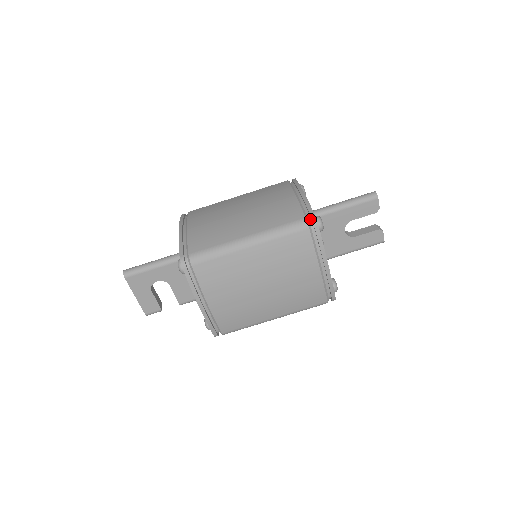
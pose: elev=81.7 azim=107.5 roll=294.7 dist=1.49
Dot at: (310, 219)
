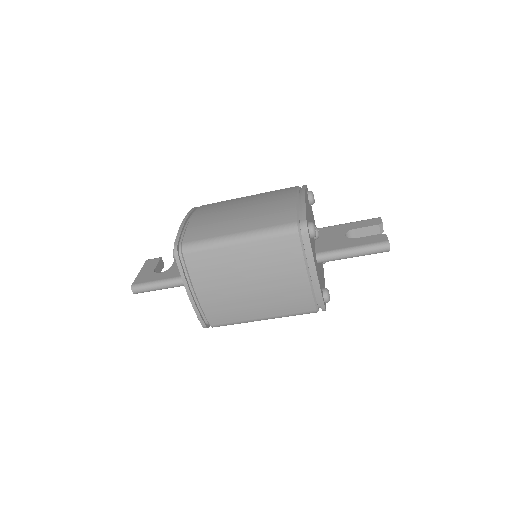
Dot at: (320, 307)
